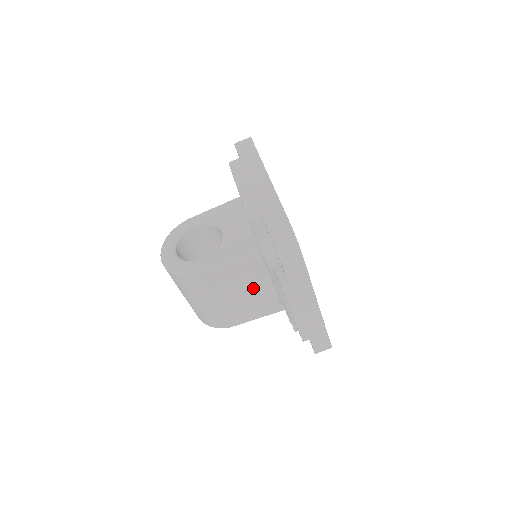
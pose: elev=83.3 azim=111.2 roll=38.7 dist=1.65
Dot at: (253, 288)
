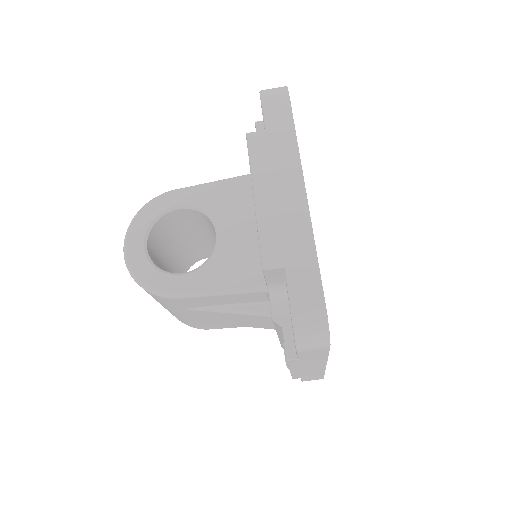
Dot at: (245, 317)
